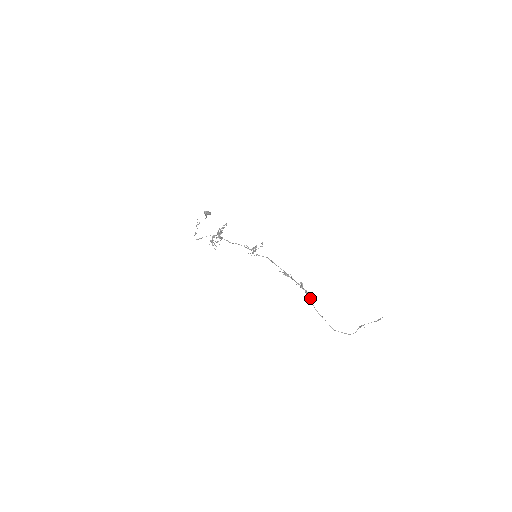
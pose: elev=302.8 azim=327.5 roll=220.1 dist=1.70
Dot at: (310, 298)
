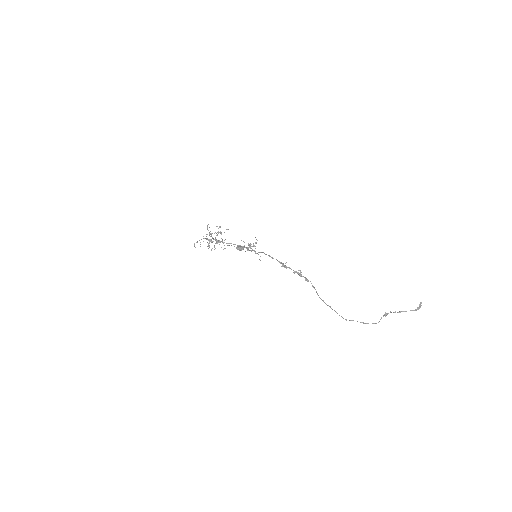
Dot at: (313, 287)
